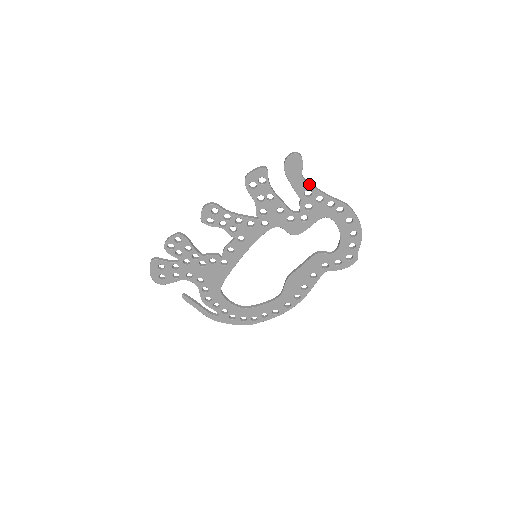
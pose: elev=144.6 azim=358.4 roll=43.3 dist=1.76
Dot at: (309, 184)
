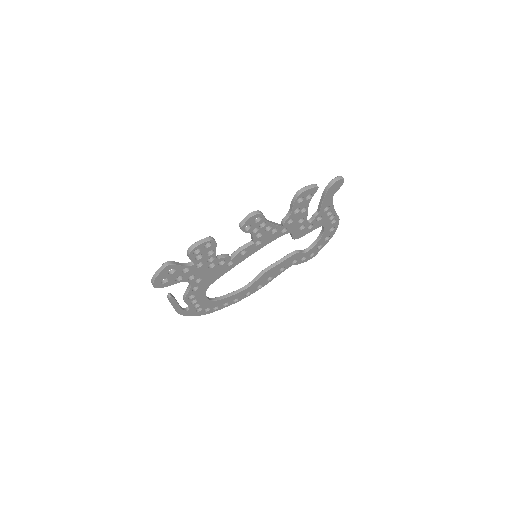
Dot at: occluded
